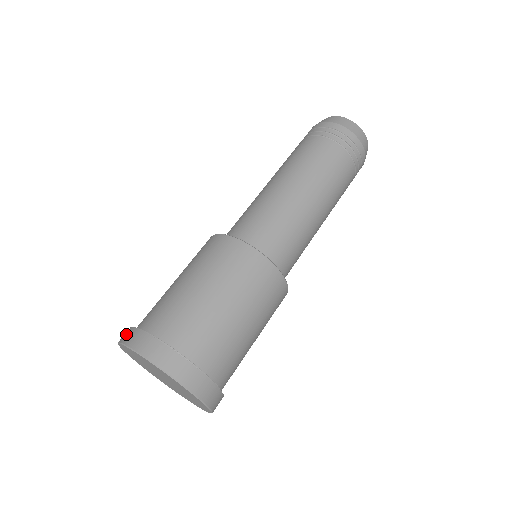
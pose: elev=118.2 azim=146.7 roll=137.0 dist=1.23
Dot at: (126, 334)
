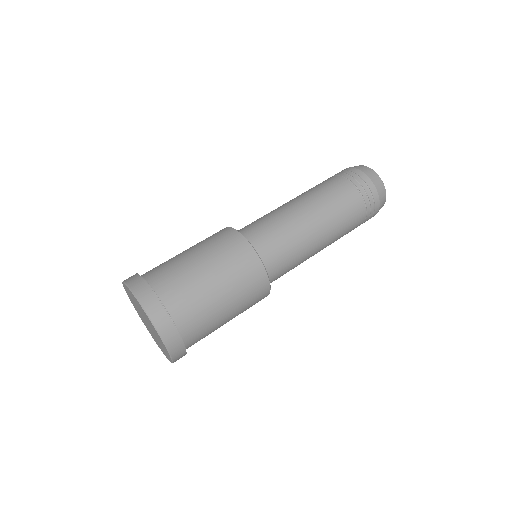
Dot at: occluded
